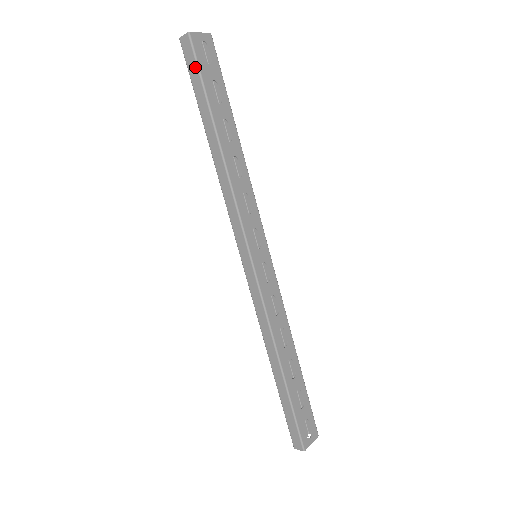
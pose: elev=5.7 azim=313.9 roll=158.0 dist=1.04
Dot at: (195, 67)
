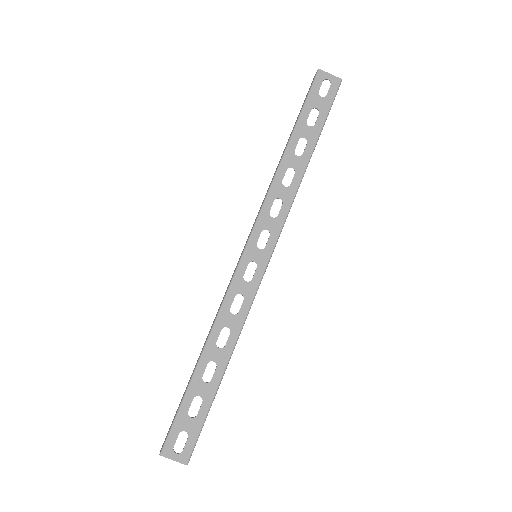
Dot at: (308, 93)
